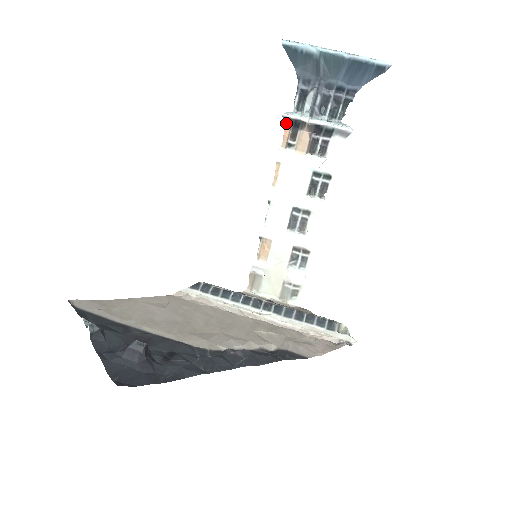
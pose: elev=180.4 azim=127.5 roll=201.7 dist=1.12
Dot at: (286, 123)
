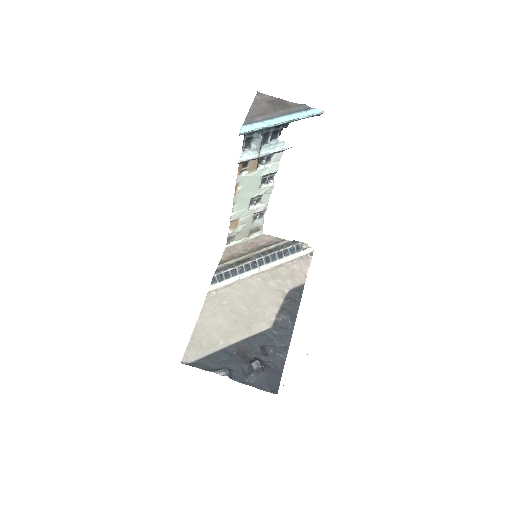
Dot at: (240, 164)
